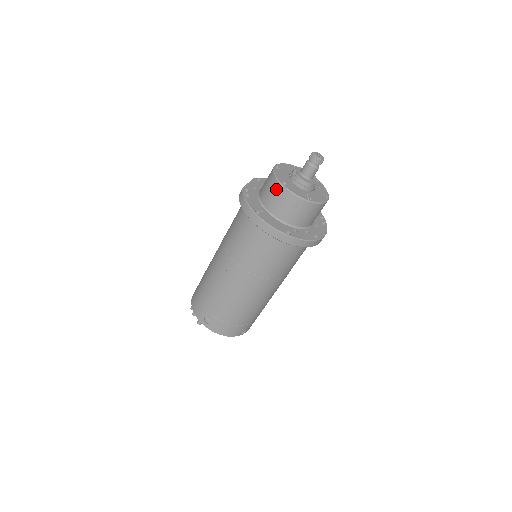
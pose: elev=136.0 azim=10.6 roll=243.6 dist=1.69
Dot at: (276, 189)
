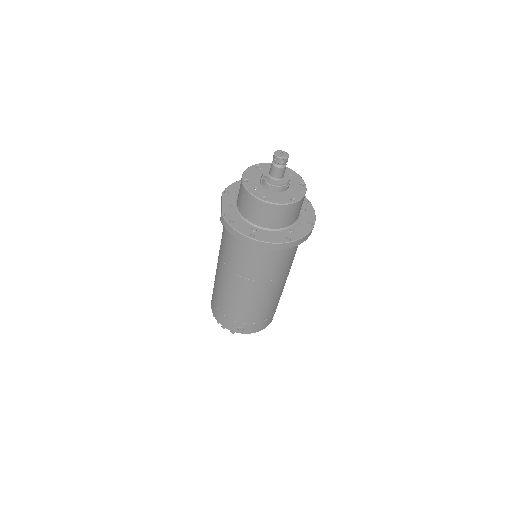
Dot at: (258, 206)
